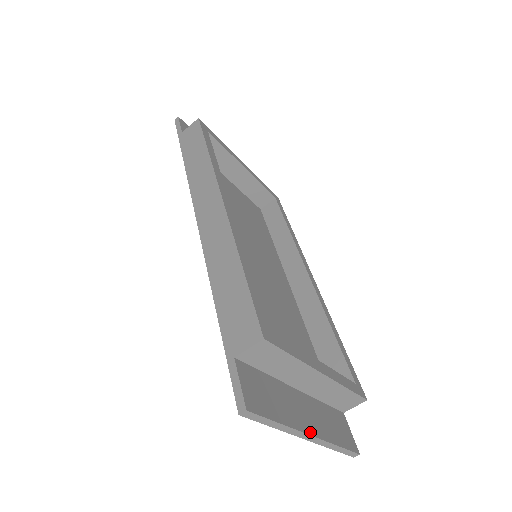
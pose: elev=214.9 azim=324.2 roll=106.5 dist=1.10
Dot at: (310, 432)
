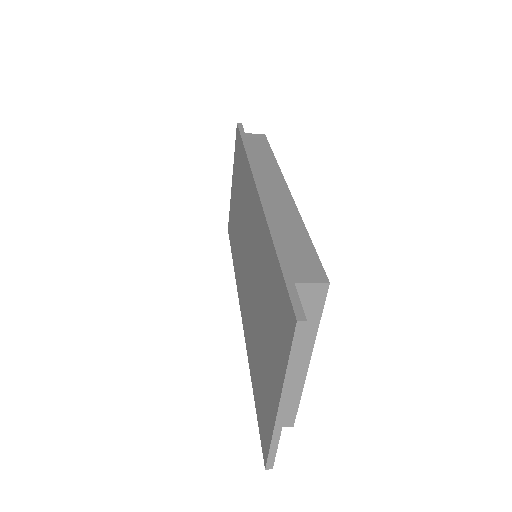
Dot at: (287, 400)
